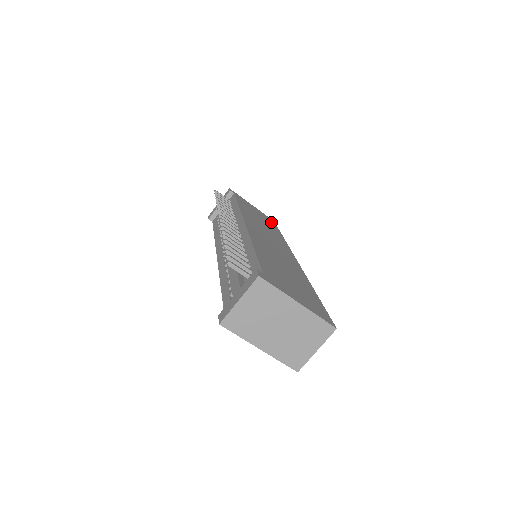
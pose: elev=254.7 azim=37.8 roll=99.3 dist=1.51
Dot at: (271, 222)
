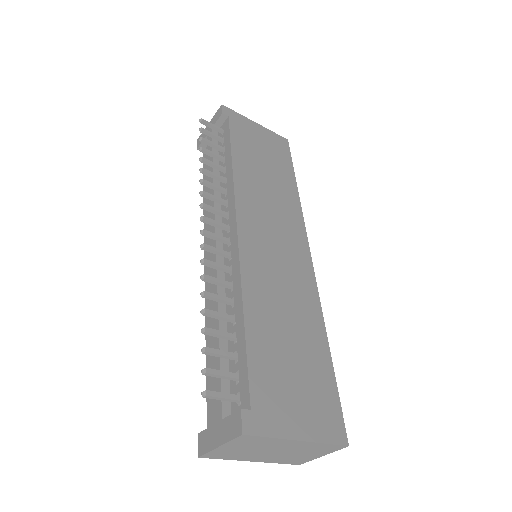
Dot at: (282, 152)
